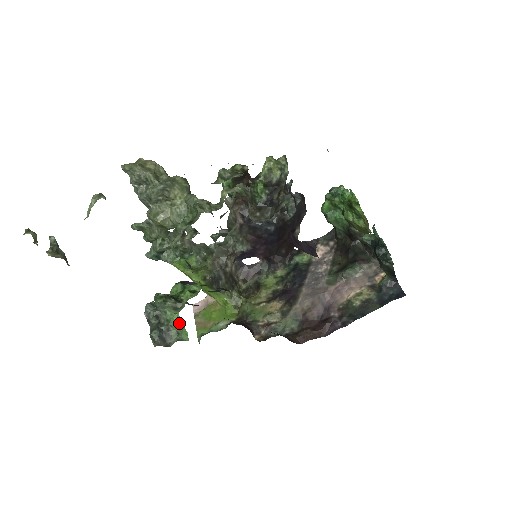
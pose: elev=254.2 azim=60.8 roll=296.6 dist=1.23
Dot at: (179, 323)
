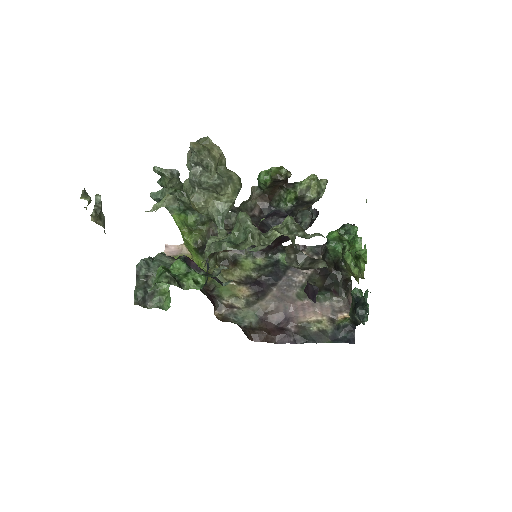
Dot at: (165, 292)
